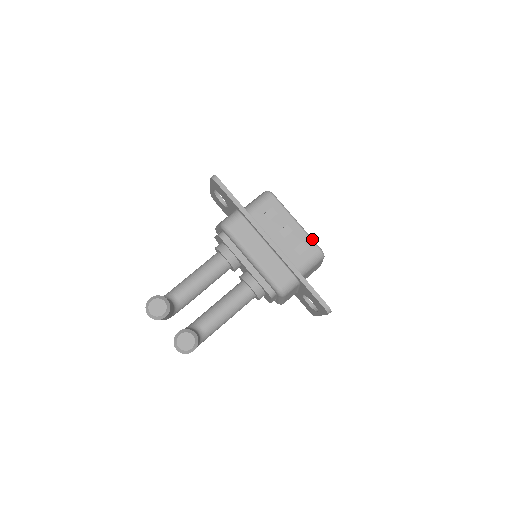
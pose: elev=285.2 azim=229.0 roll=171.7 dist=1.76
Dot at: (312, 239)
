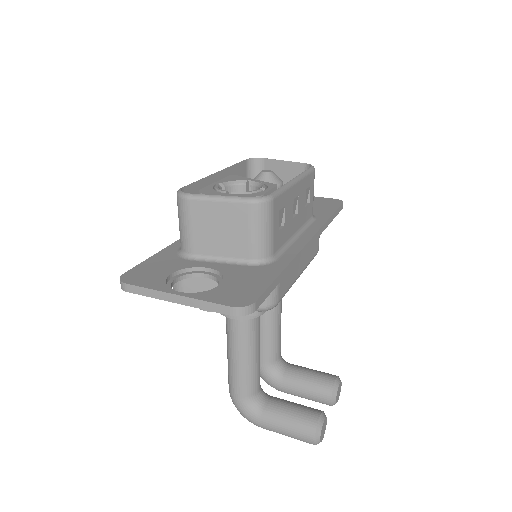
Dot at: (308, 172)
